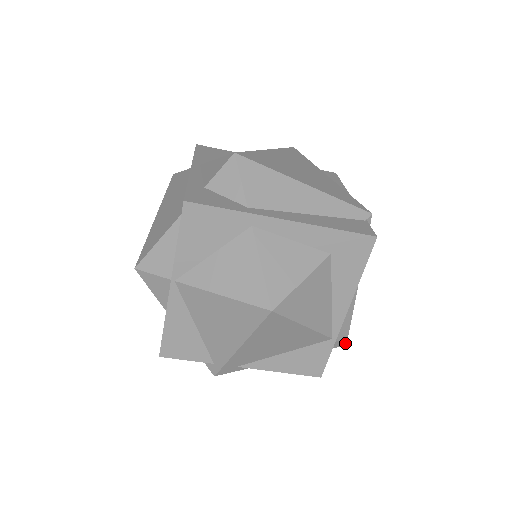
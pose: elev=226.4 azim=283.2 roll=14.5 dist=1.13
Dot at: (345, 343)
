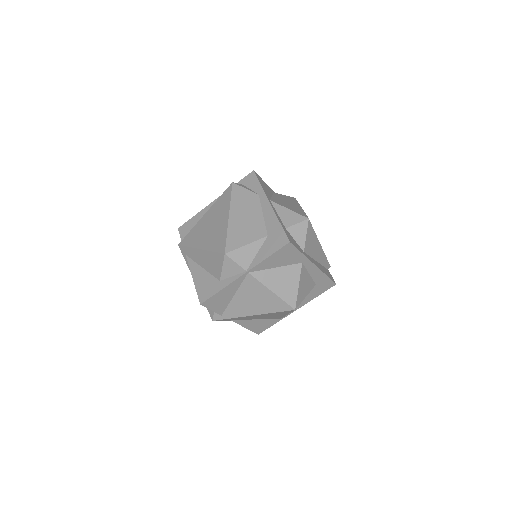
Dot at: occluded
